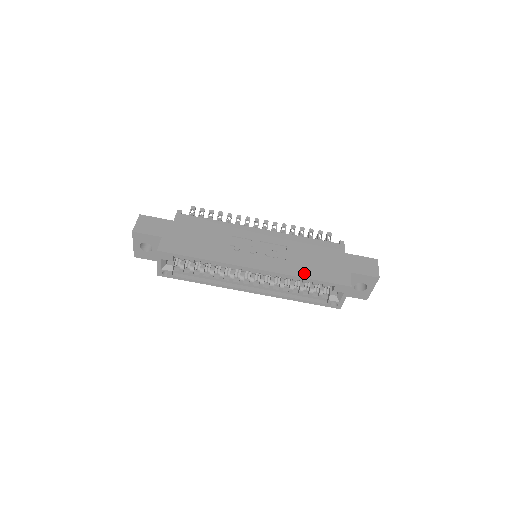
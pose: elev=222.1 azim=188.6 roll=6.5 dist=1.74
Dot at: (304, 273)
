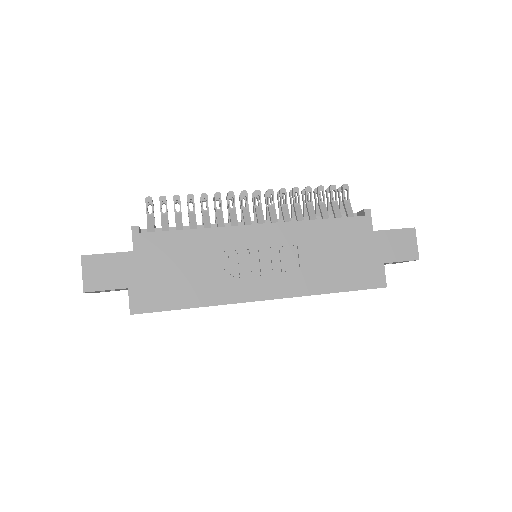
Dot at: (327, 286)
